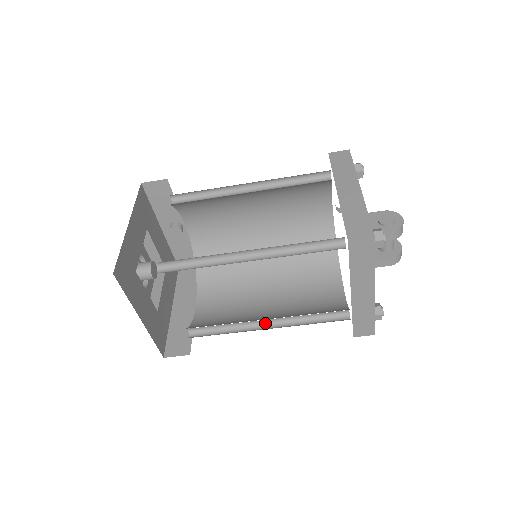
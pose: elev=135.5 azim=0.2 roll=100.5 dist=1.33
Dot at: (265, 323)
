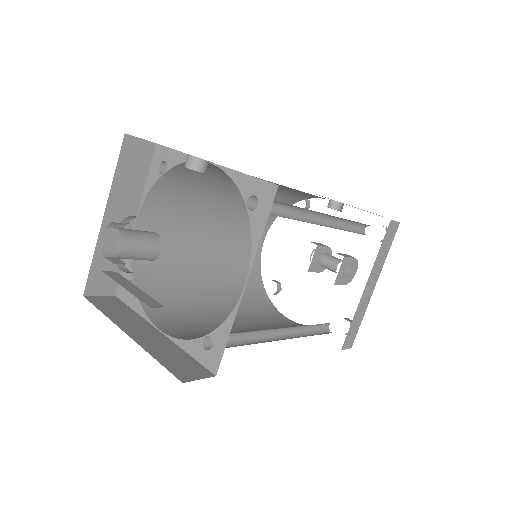
Dot at: occluded
